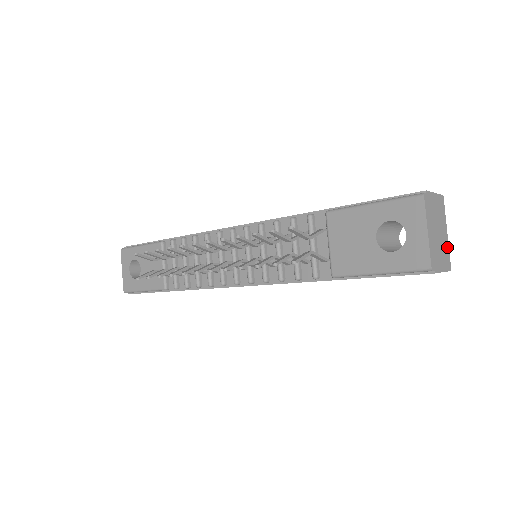
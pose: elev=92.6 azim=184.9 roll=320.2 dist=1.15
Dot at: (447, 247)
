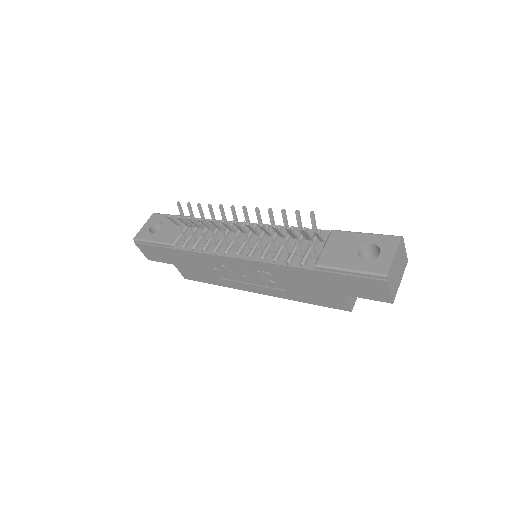
Dot at: (397, 288)
